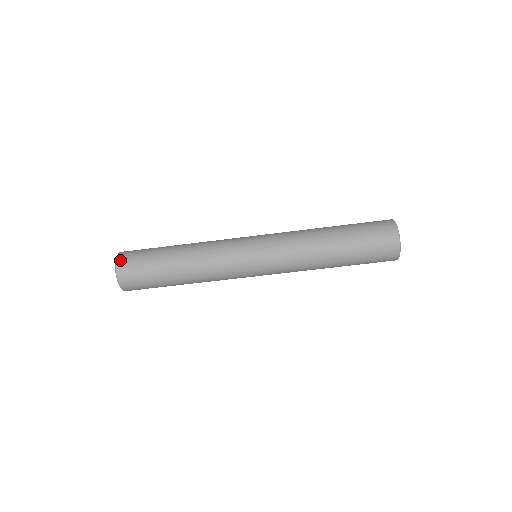
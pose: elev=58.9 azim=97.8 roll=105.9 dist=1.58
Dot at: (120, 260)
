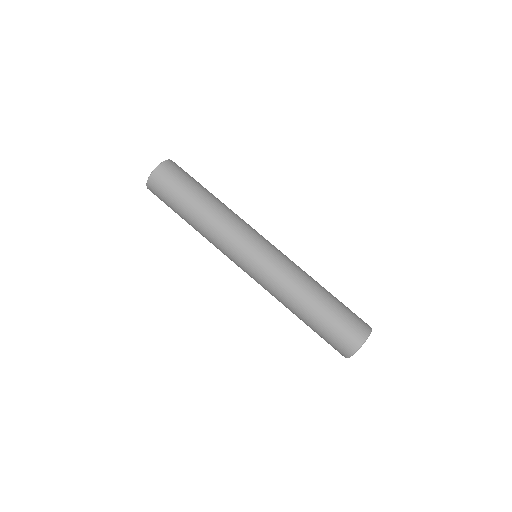
Dot at: (174, 162)
